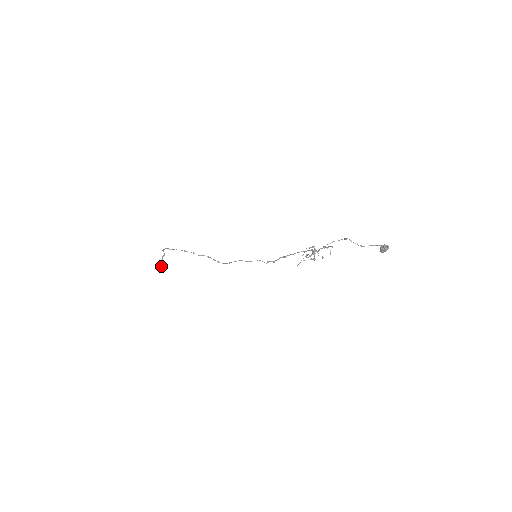
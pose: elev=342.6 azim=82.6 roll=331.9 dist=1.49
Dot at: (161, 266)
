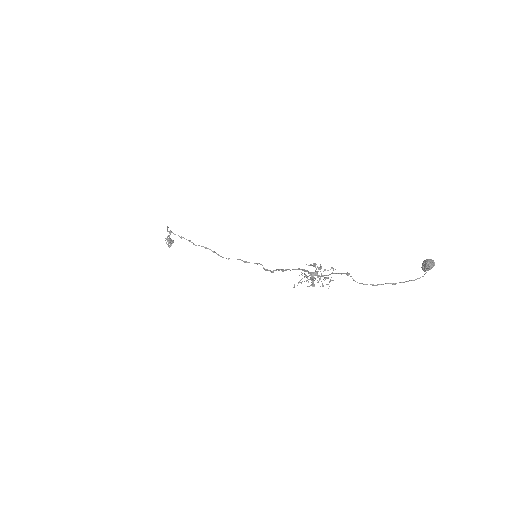
Dot at: (170, 243)
